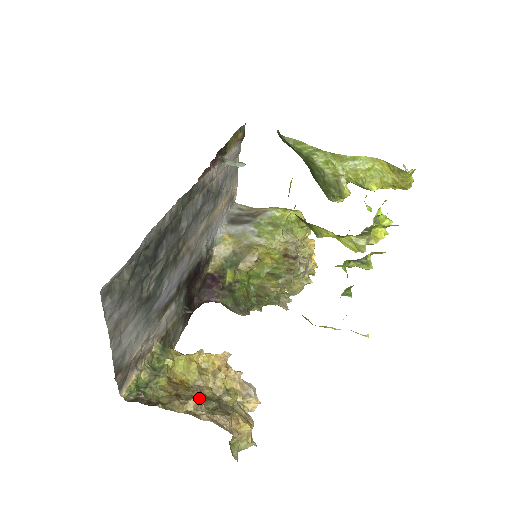
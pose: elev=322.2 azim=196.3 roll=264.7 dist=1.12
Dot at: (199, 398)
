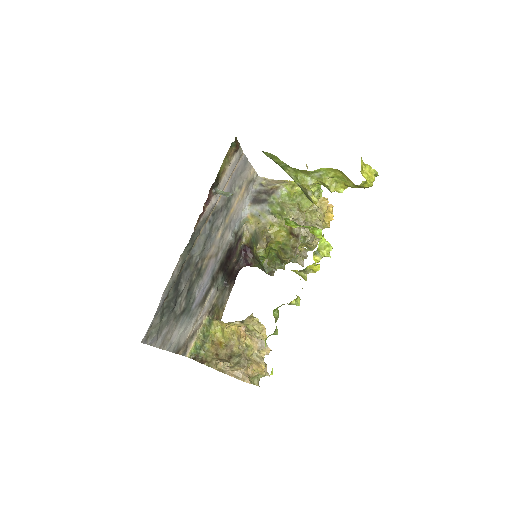
Dot at: (229, 355)
